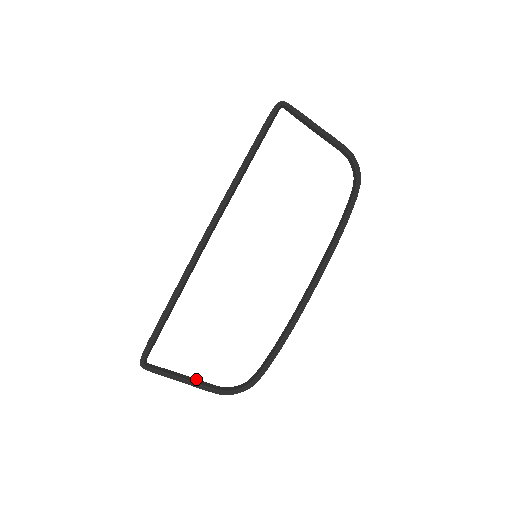
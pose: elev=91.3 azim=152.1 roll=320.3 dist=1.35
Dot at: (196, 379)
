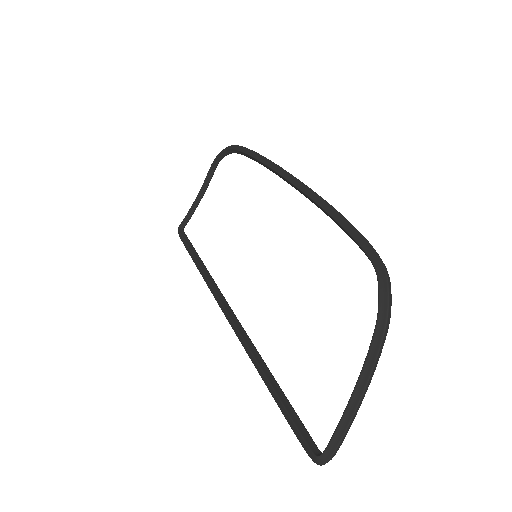
Dot at: (362, 371)
